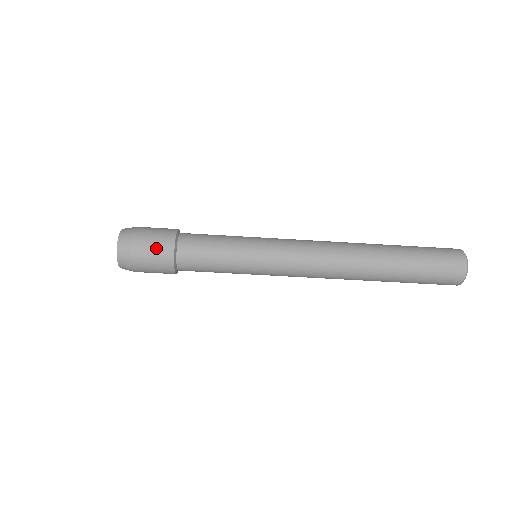
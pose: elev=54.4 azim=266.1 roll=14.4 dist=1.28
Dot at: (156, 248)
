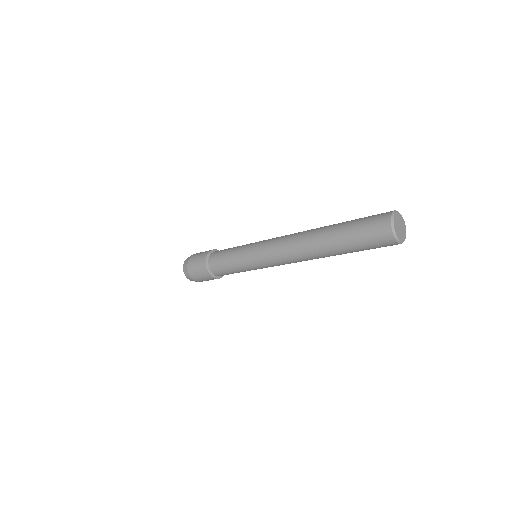
Dot at: (201, 275)
